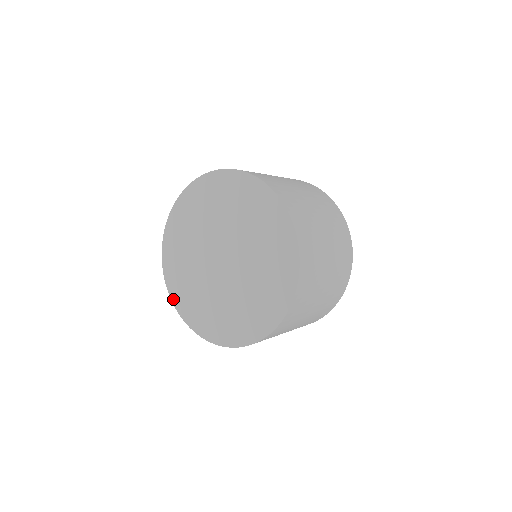
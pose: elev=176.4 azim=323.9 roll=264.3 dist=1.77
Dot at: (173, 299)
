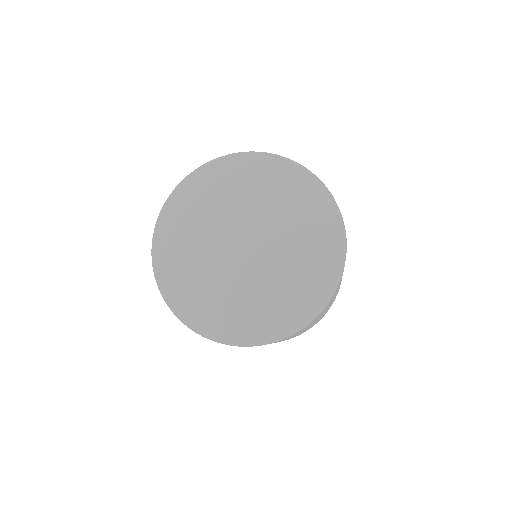
Dot at: (247, 343)
